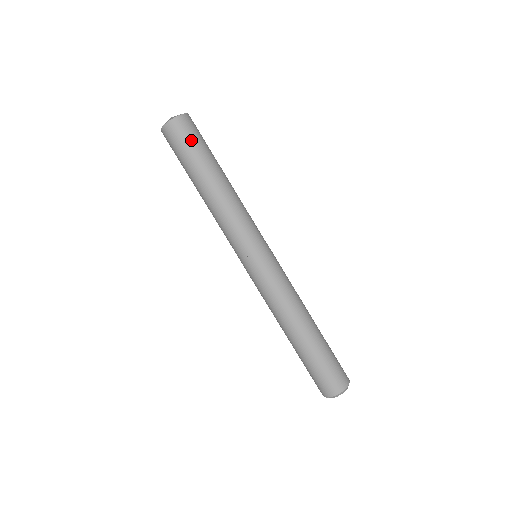
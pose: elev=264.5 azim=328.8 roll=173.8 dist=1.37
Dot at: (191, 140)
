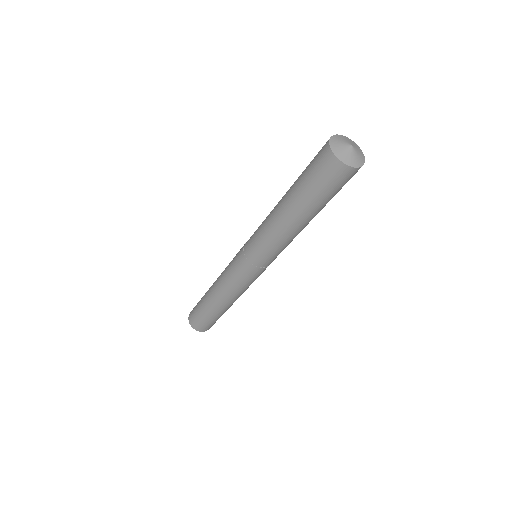
Dot at: (326, 187)
